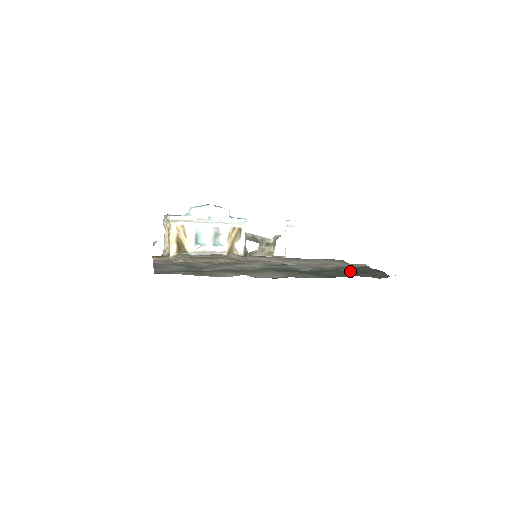
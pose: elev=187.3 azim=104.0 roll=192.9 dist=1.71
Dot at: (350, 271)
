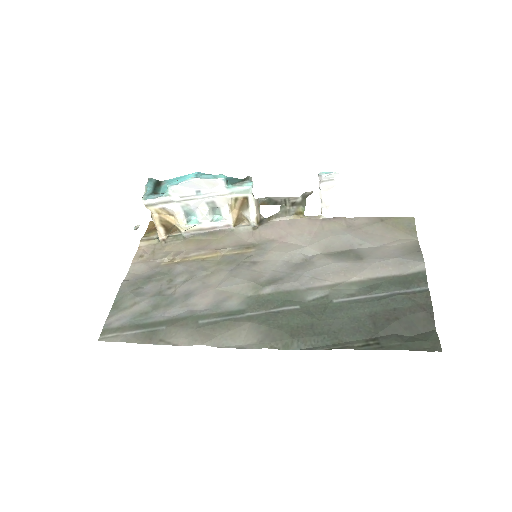
Dot at: (375, 310)
